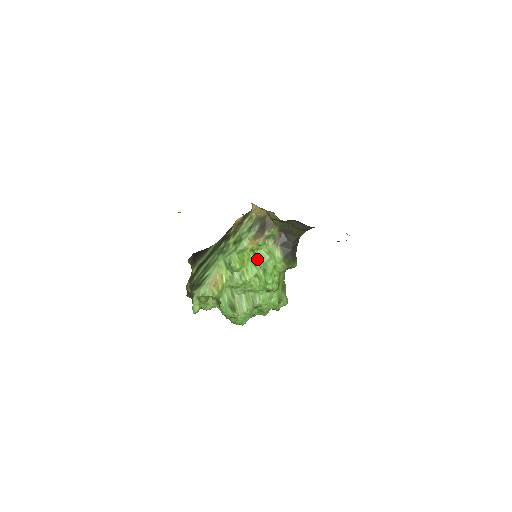
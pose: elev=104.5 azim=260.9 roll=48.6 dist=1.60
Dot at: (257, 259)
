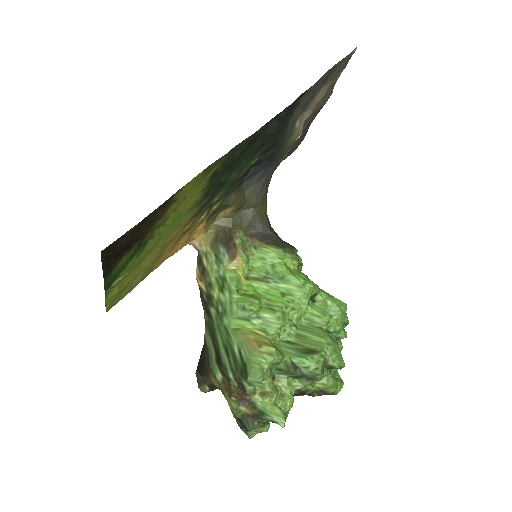
Dot at: (262, 279)
